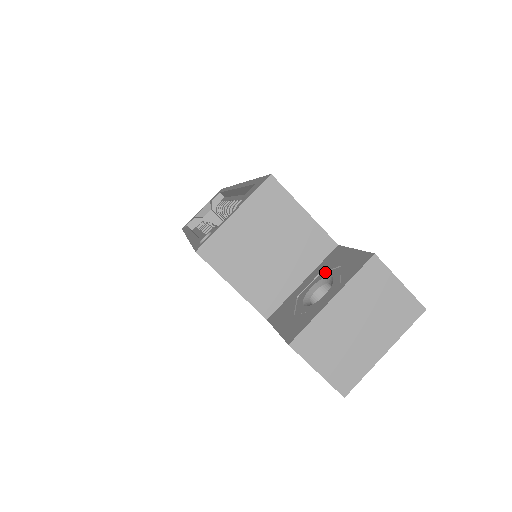
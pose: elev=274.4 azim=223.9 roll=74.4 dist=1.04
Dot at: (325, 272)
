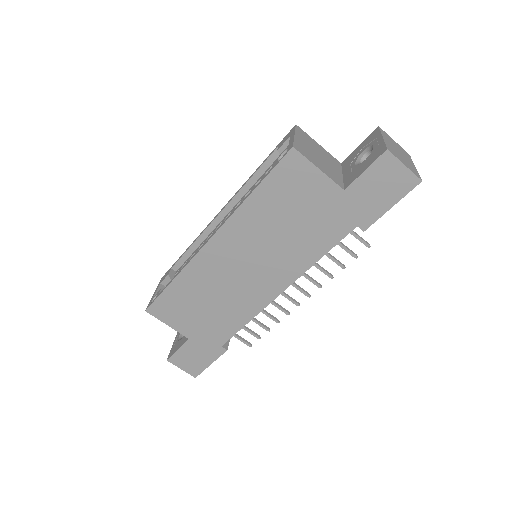
Dot at: (354, 159)
